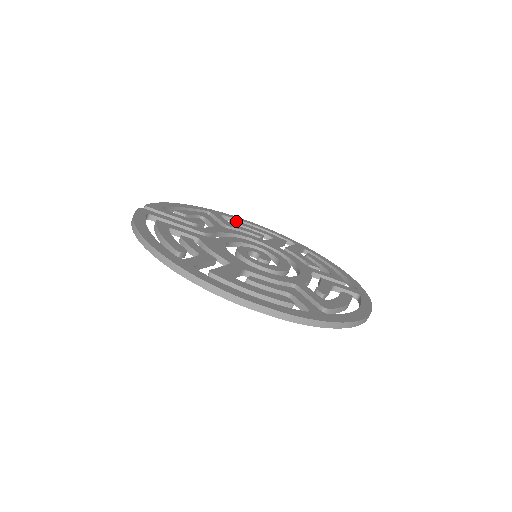
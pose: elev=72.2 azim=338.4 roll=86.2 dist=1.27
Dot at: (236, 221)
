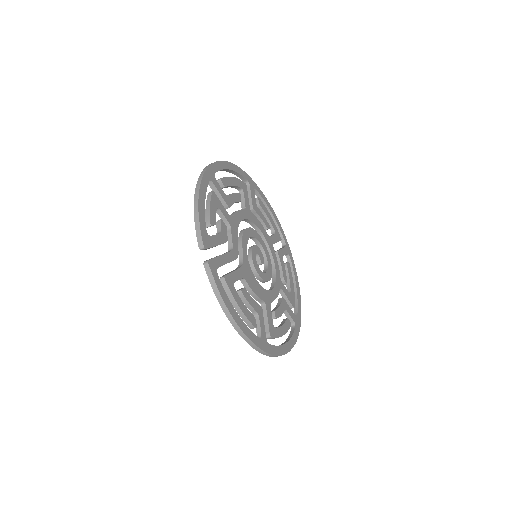
Dot at: (224, 180)
